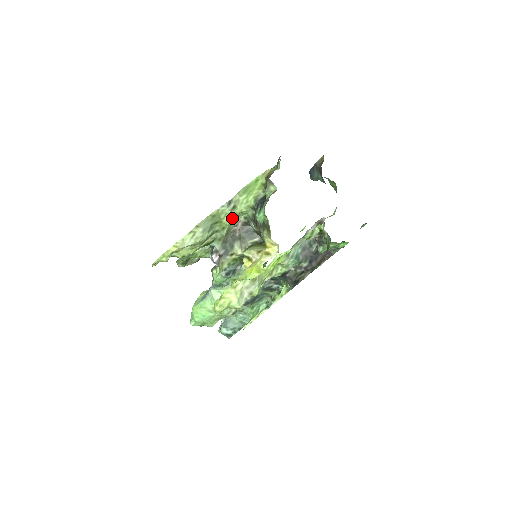
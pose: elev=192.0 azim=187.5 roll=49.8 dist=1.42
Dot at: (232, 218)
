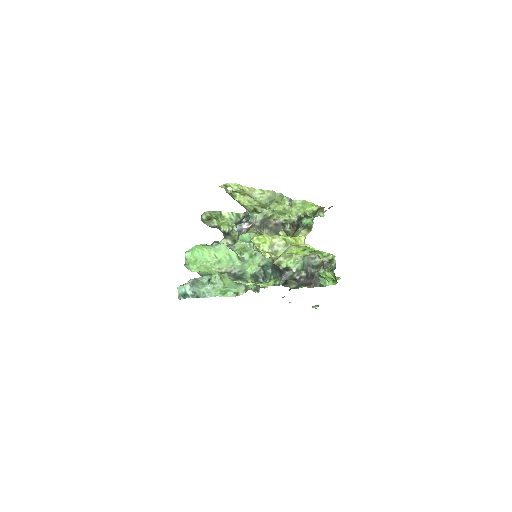
Dot at: (284, 210)
